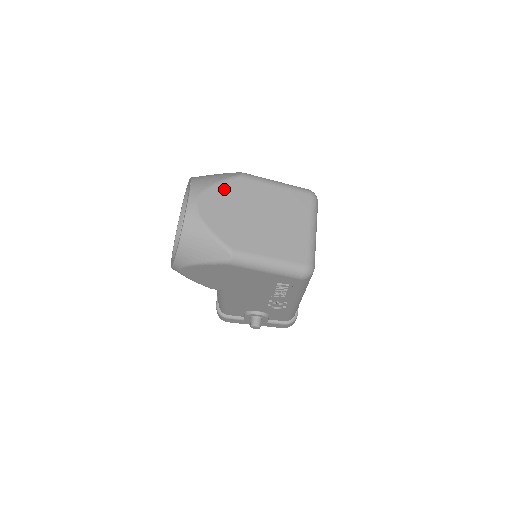
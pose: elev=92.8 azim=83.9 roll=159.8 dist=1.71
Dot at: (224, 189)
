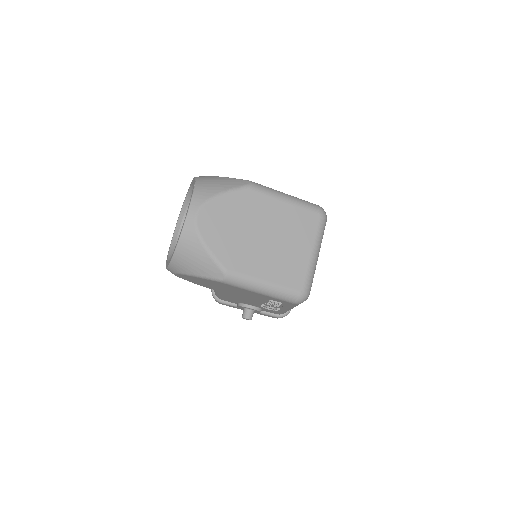
Dot at: (228, 201)
